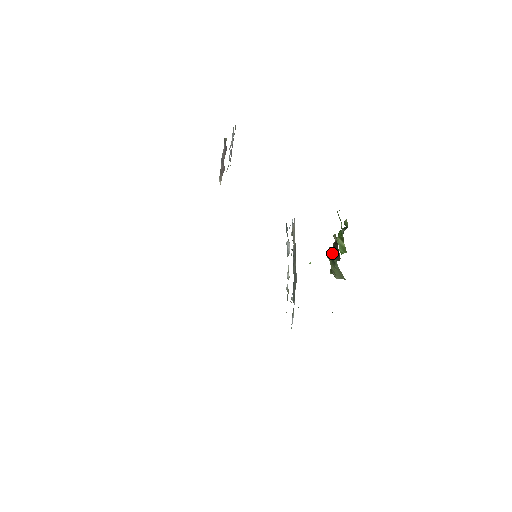
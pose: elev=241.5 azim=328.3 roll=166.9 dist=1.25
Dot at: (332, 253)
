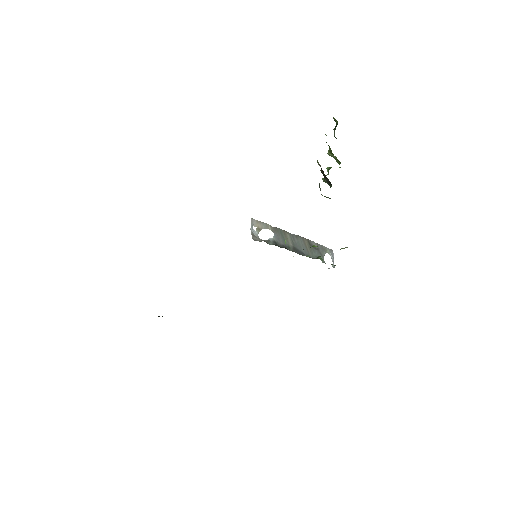
Dot at: (320, 188)
